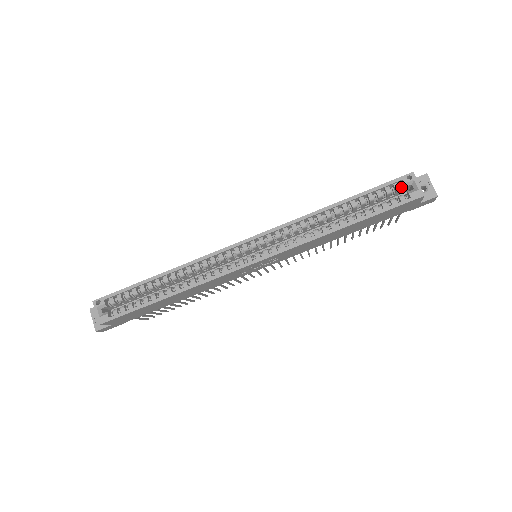
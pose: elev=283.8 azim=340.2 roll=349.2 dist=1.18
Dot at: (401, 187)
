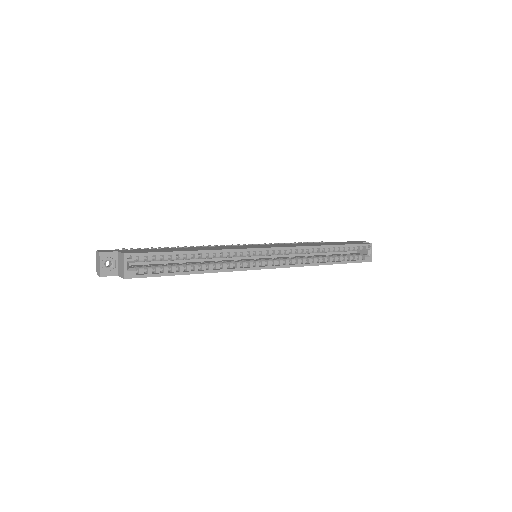
Dot at: occluded
